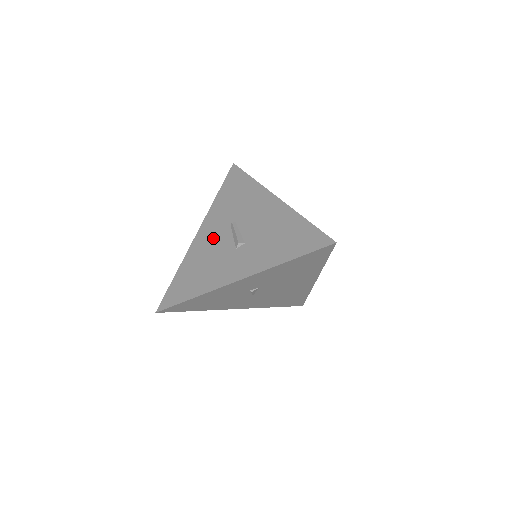
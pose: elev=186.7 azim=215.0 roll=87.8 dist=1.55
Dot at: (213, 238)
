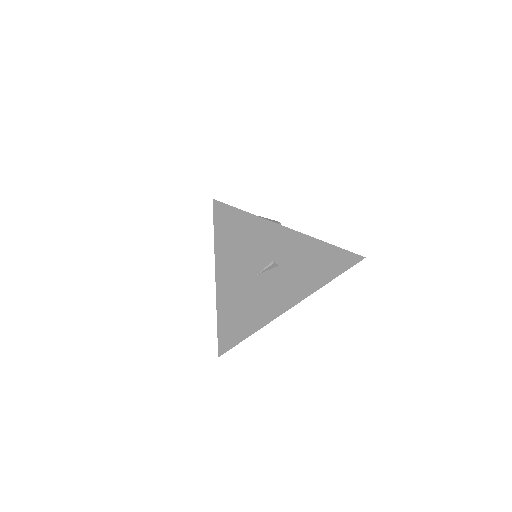
Dot at: occluded
